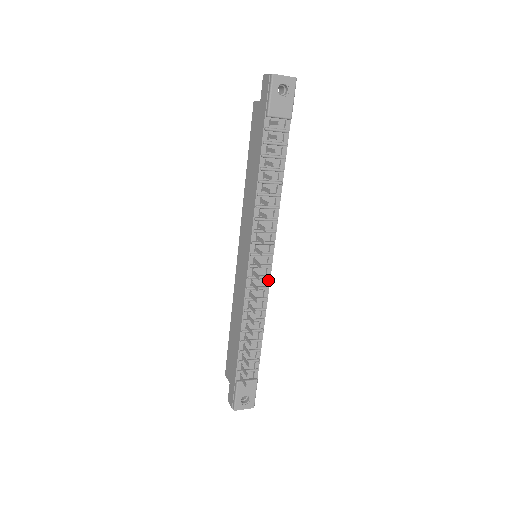
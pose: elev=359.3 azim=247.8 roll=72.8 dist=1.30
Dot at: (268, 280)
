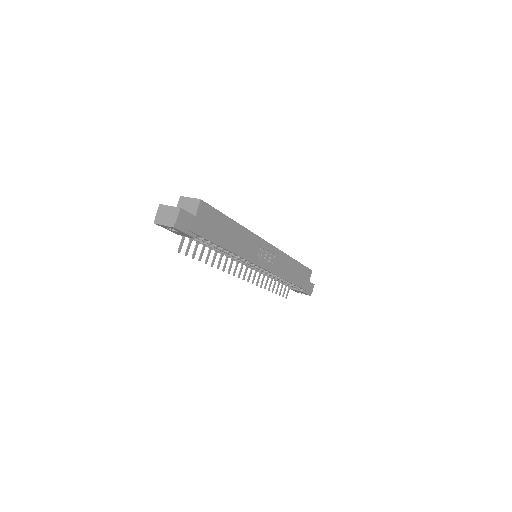
Dot at: (268, 271)
